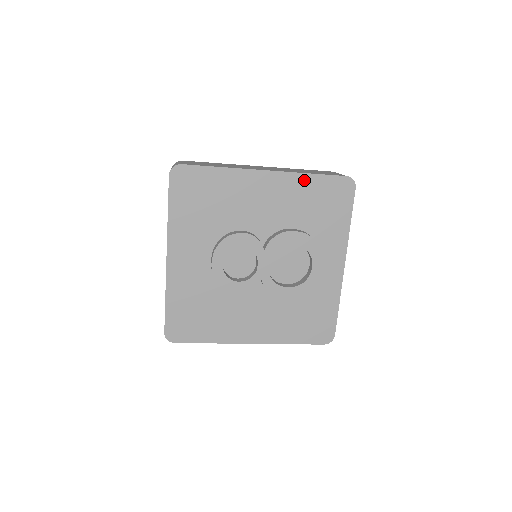
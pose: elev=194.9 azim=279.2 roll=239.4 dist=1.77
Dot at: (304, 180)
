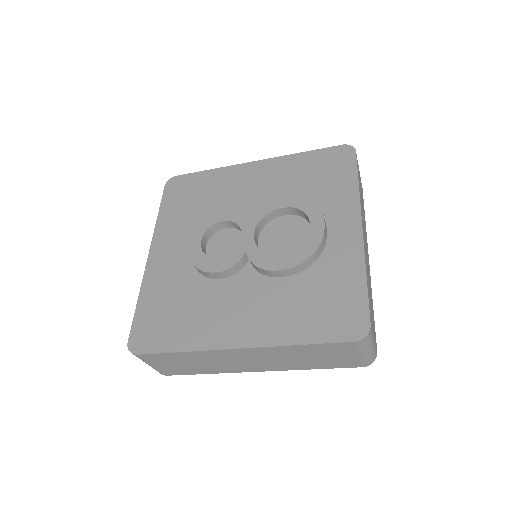
Dot at: (295, 159)
